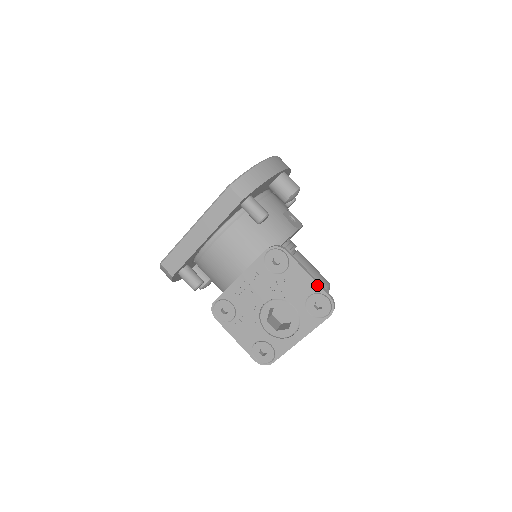
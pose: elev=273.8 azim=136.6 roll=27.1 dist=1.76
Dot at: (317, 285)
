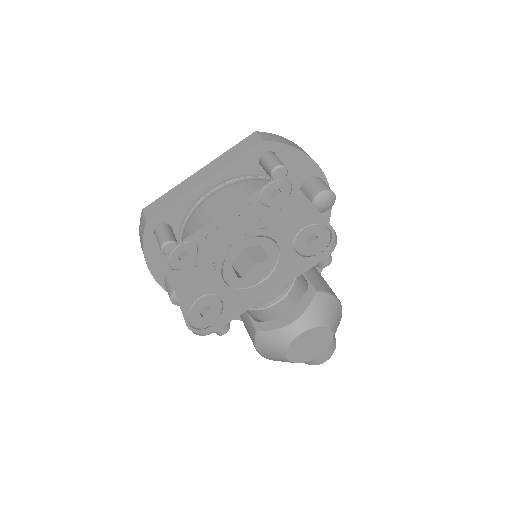
Dot at: (318, 214)
